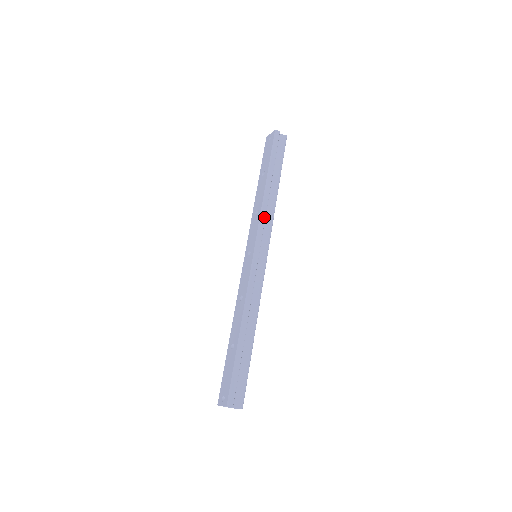
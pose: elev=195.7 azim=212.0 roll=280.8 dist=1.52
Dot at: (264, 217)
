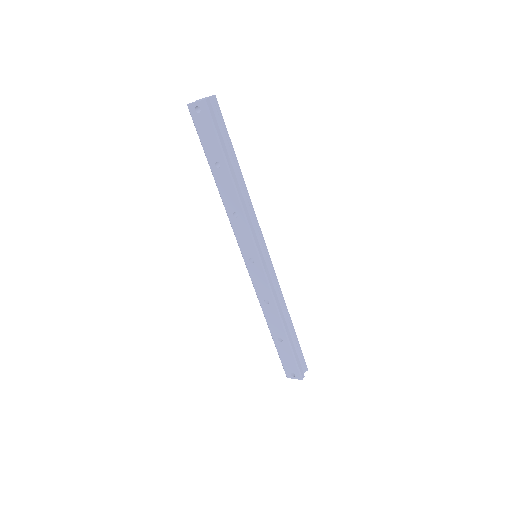
Dot at: (250, 220)
